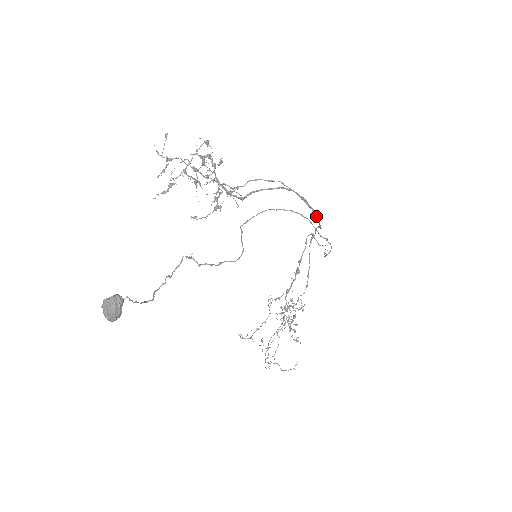
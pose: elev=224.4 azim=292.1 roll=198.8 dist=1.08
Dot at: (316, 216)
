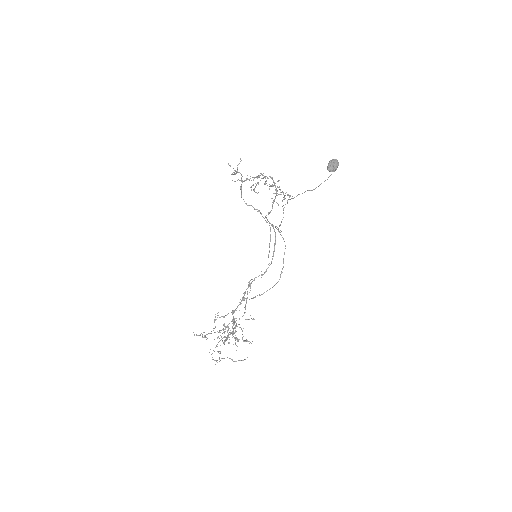
Dot at: occluded
